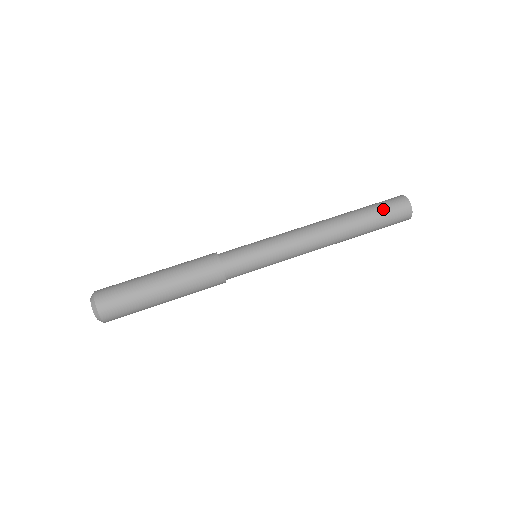
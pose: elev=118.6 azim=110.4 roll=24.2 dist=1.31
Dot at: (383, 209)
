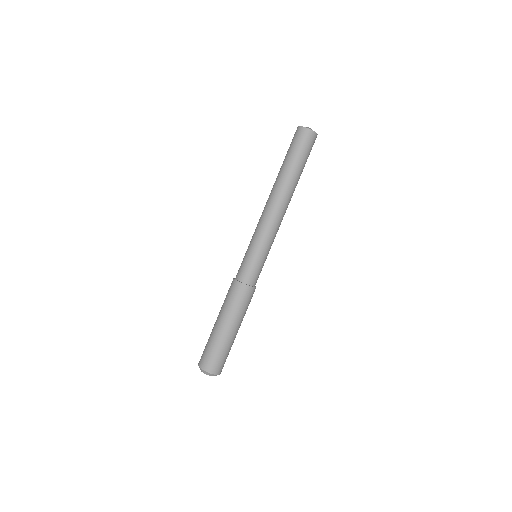
Dot at: (296, 151)
